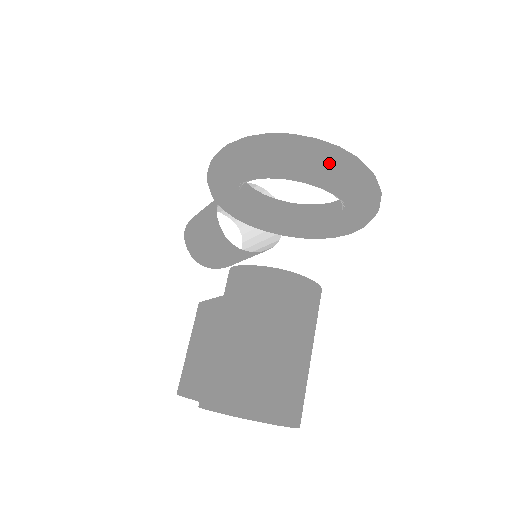
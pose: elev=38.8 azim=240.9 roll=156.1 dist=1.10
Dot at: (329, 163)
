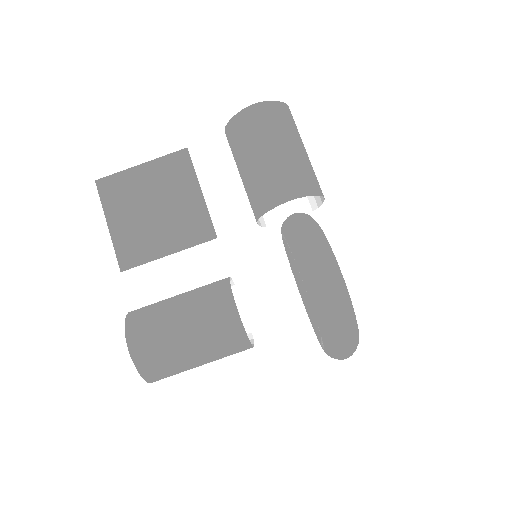
Dot at: (340, 358)
